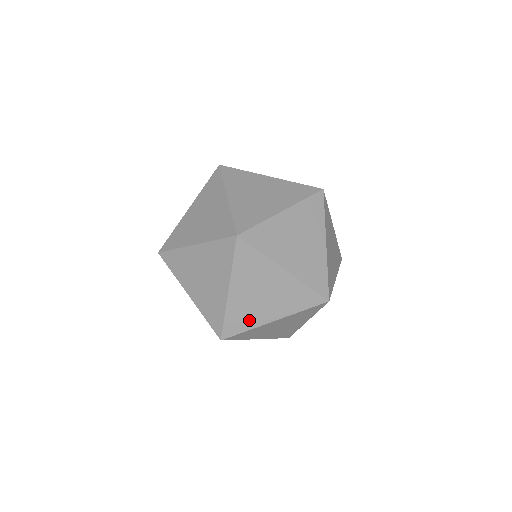
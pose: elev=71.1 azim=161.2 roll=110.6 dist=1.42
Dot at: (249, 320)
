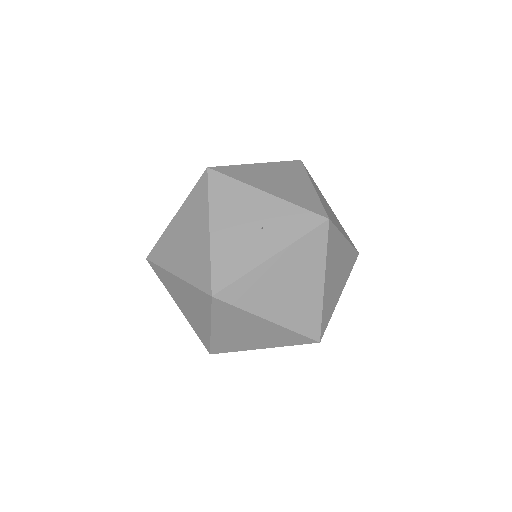
Dot at: occluded
